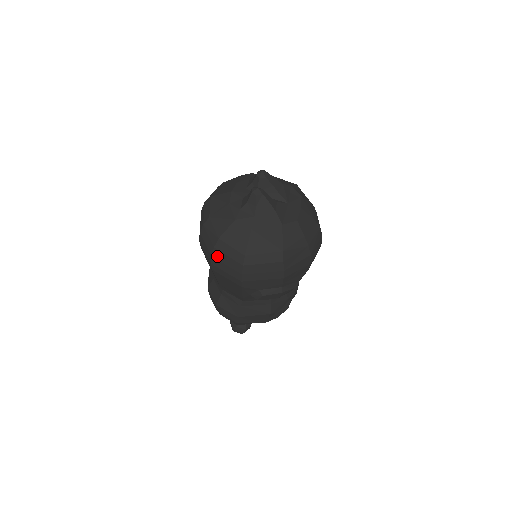
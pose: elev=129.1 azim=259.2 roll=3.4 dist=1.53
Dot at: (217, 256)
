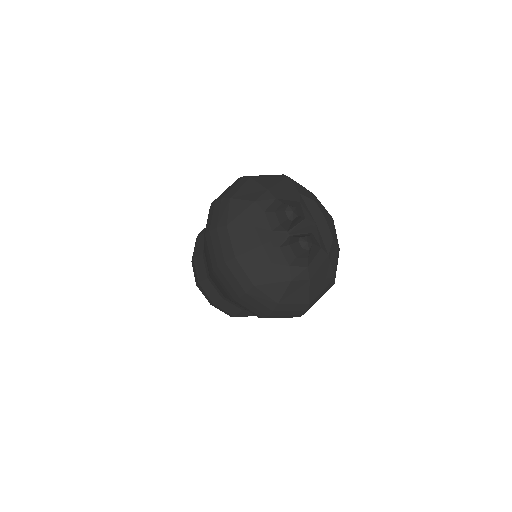
Dot at: (275, 314)
